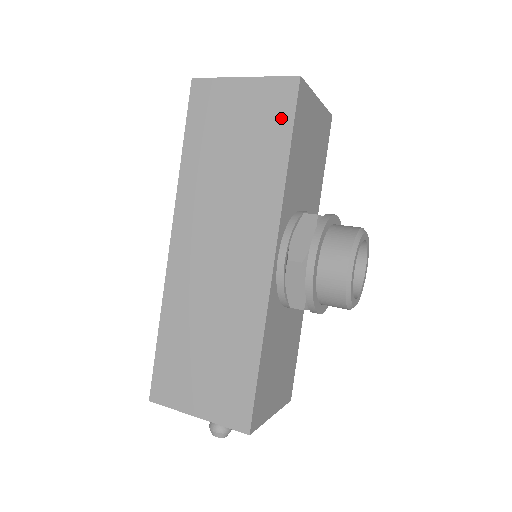
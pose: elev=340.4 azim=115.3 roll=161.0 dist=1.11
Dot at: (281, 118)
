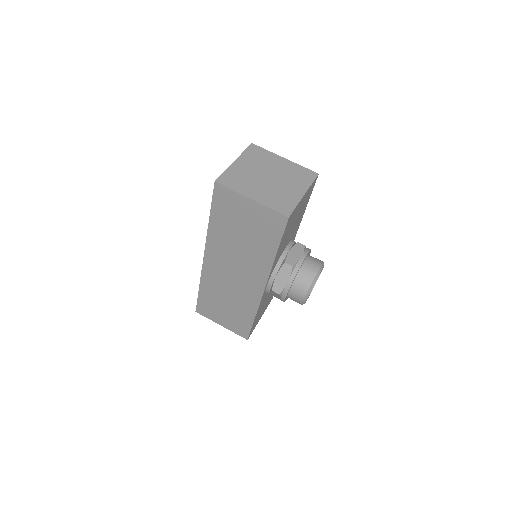
Dot at: (274, 233)
